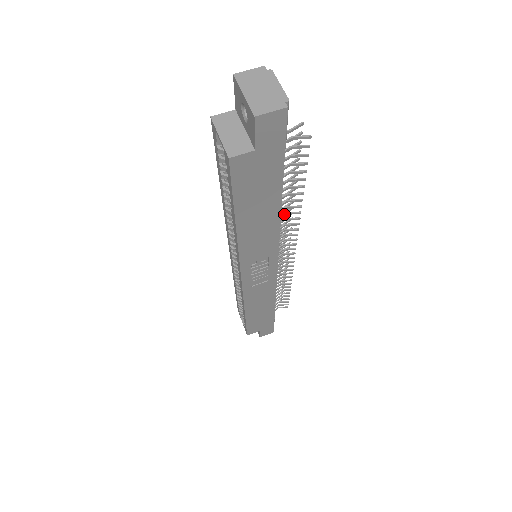
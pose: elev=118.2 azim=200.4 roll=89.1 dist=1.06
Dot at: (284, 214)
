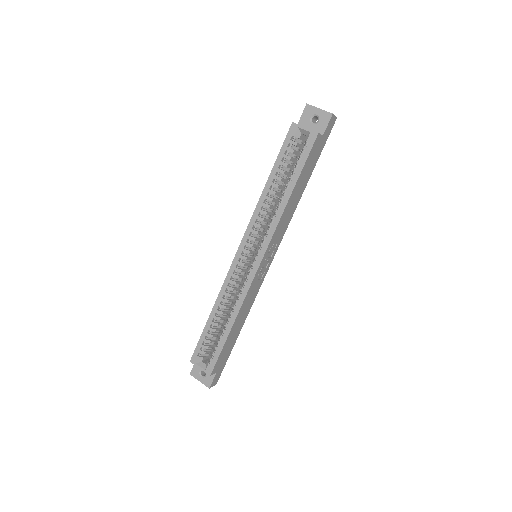
Dot at: occluded
